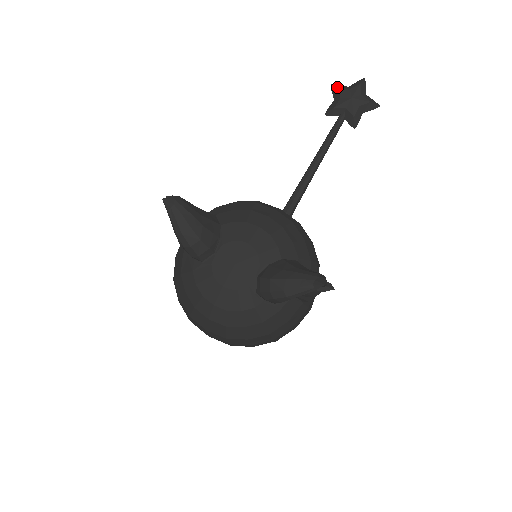
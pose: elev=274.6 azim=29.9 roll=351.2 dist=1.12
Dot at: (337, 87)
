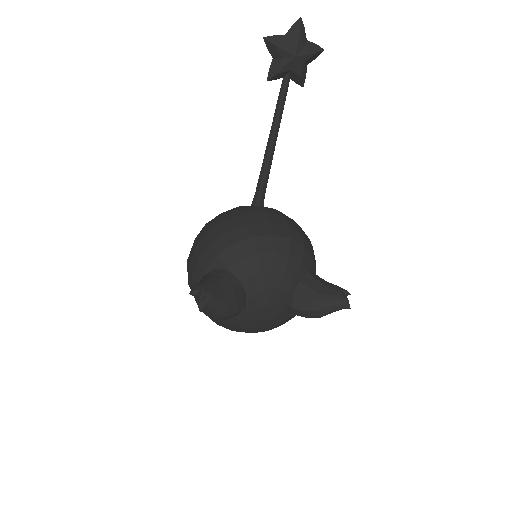
Dot at: (274, 45)
